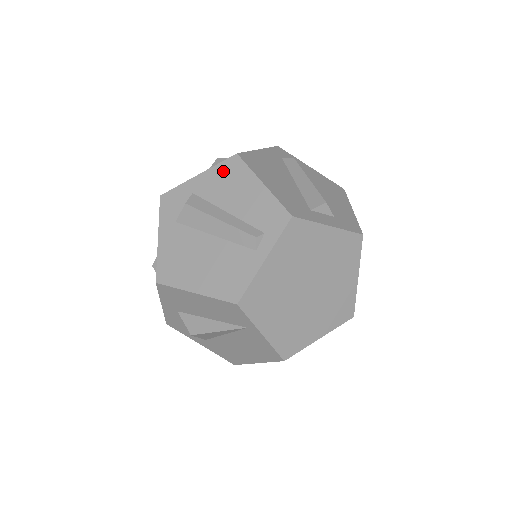
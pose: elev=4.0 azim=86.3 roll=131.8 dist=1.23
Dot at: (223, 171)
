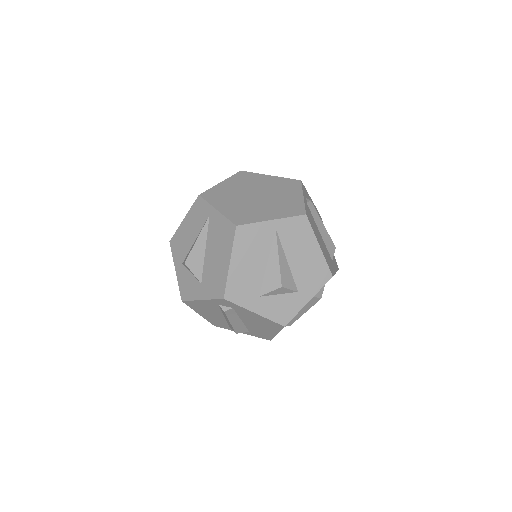
Dot at: occluded
